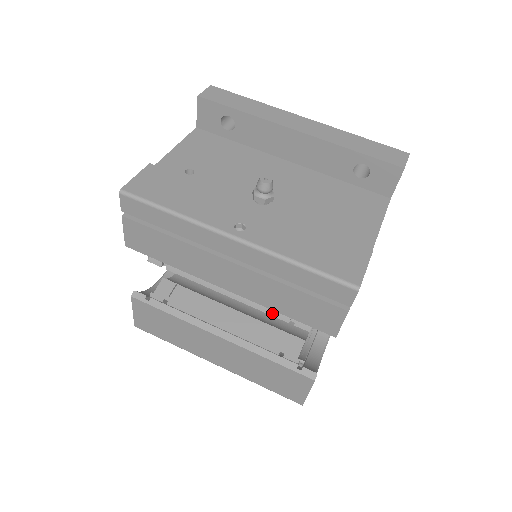
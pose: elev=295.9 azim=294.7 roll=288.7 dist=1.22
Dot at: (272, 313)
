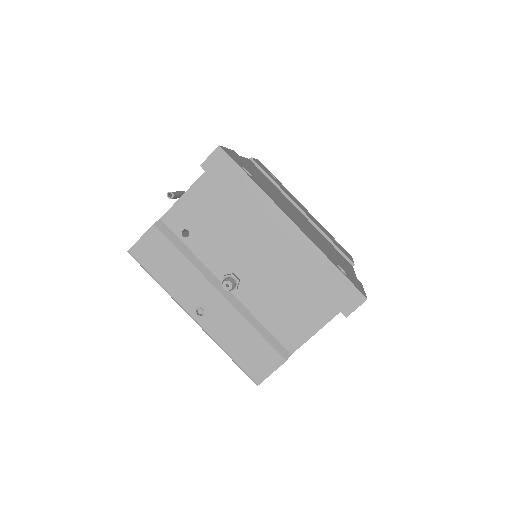
Dot at: occluded
